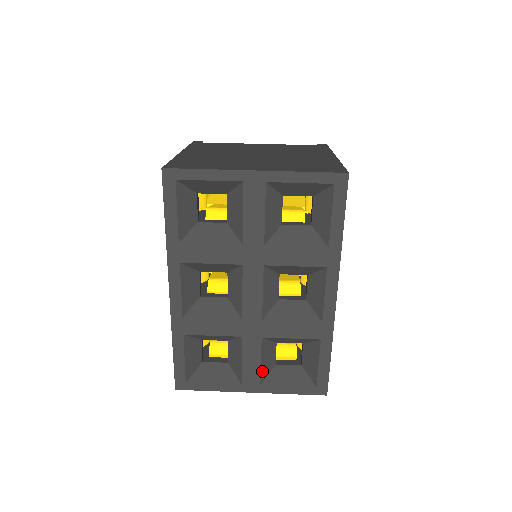
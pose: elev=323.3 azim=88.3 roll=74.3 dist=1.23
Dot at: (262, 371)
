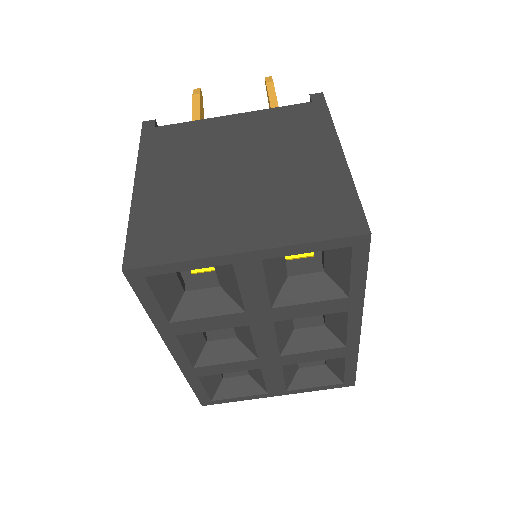
Dot at: (286, 382)
